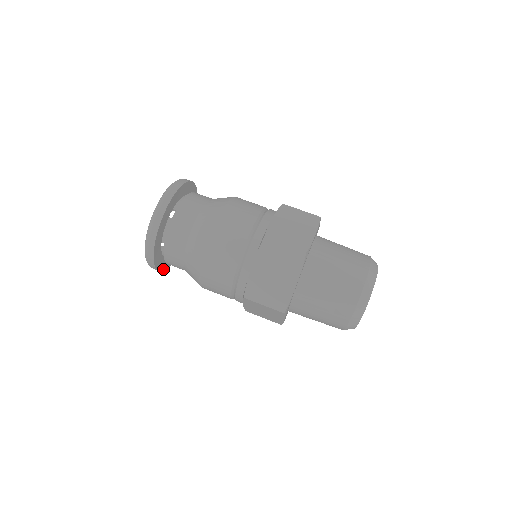
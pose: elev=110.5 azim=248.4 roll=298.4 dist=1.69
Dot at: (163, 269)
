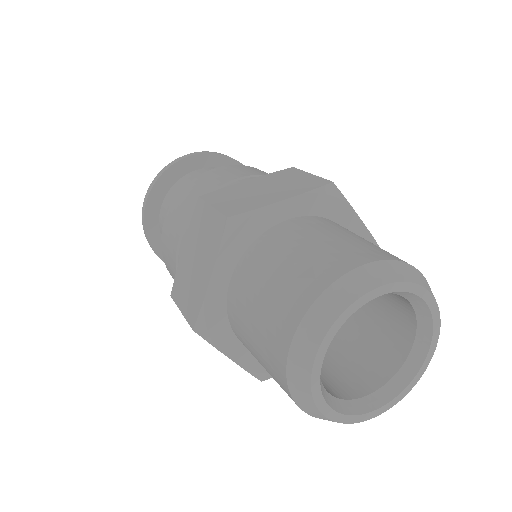
Dot at: (148, 232)
